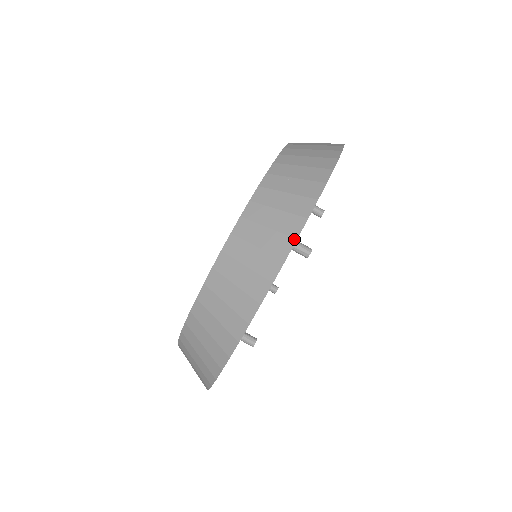
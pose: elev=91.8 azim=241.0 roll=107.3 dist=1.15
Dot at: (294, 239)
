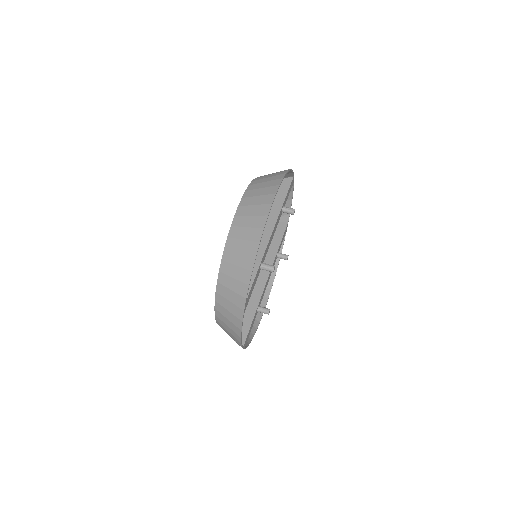
Dot at: occluded
